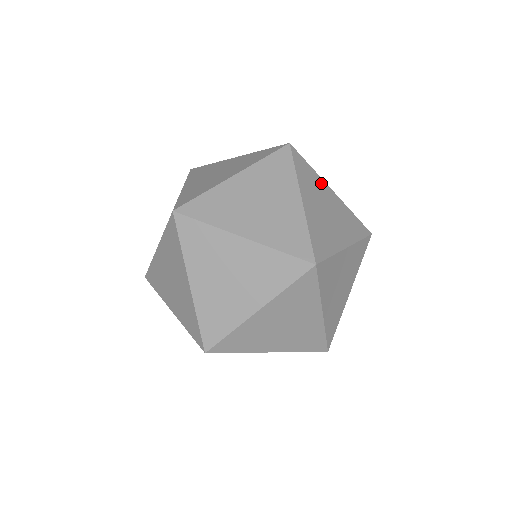
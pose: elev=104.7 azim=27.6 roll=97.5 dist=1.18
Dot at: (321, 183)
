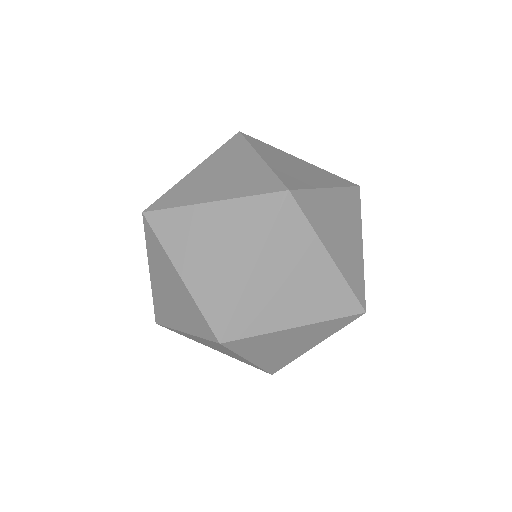
Dot at: (283, 153)
